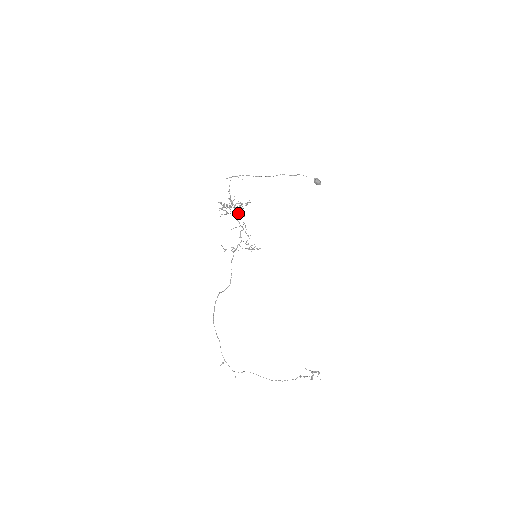
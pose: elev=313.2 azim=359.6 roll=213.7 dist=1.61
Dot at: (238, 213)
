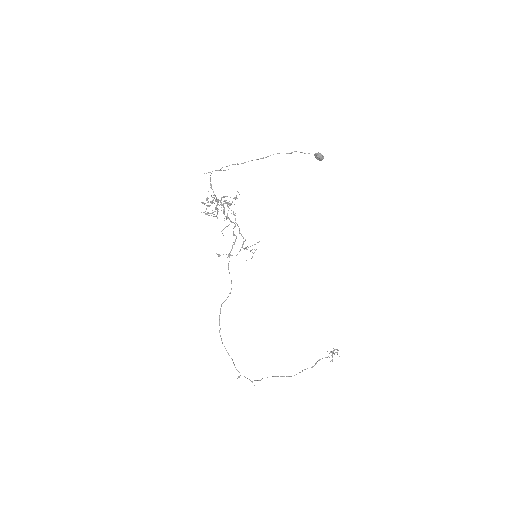
Dot at: (228, 217)
